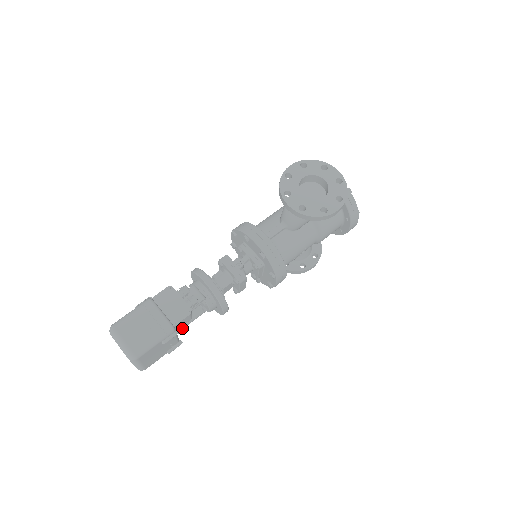
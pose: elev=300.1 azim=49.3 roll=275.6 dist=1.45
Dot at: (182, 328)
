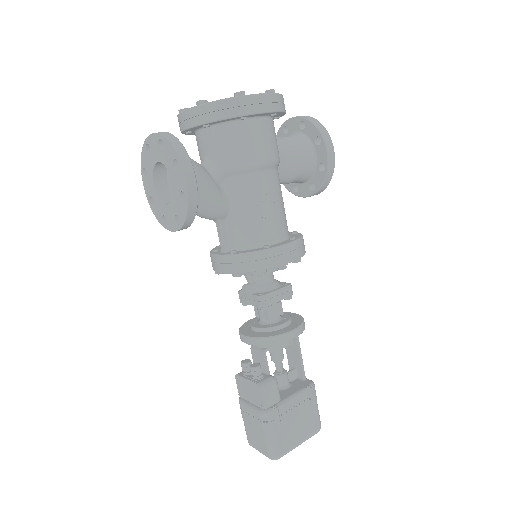
Dot at: (302, 369)
